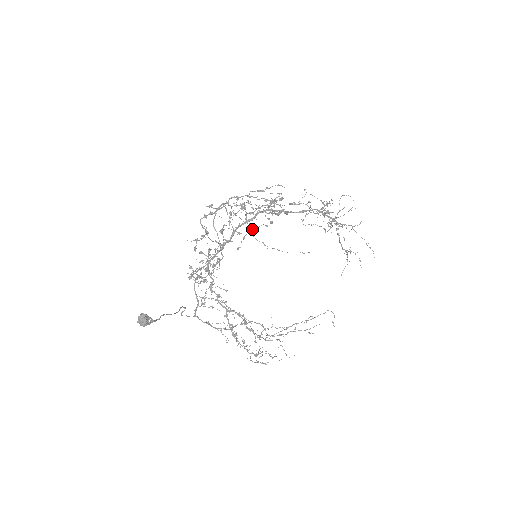
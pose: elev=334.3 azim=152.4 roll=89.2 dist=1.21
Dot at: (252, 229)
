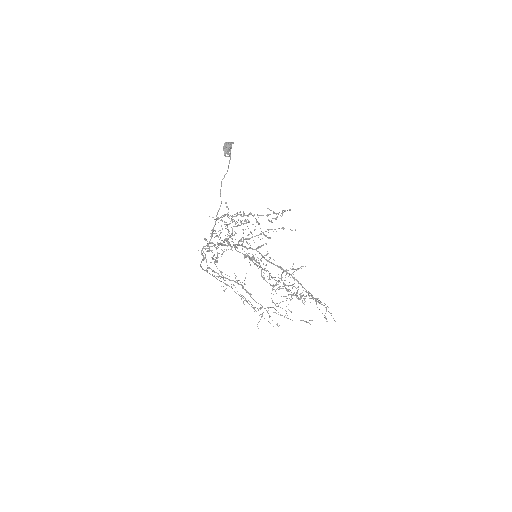
Dot at: occluded
